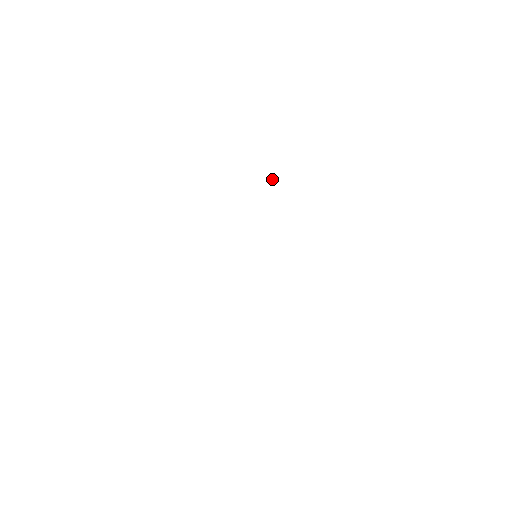
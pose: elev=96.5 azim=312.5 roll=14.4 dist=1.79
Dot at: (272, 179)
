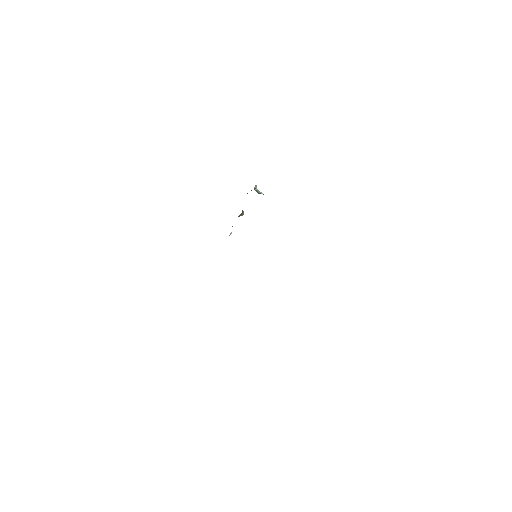
Dot at: (257, 191)
